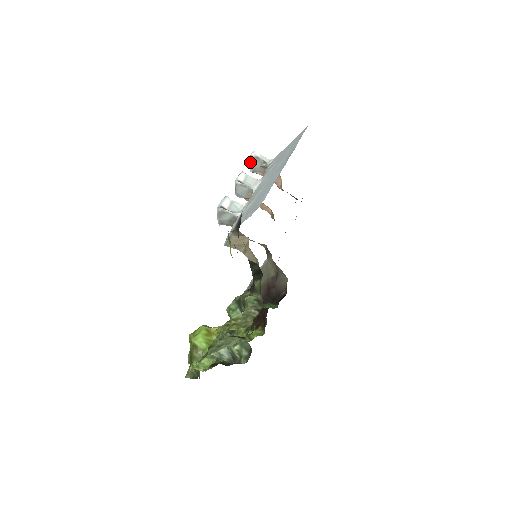
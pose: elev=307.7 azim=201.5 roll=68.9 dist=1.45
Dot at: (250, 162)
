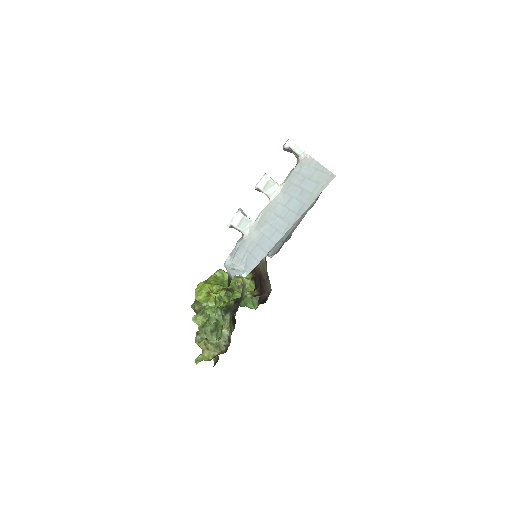
Dot at: (283, 148)
